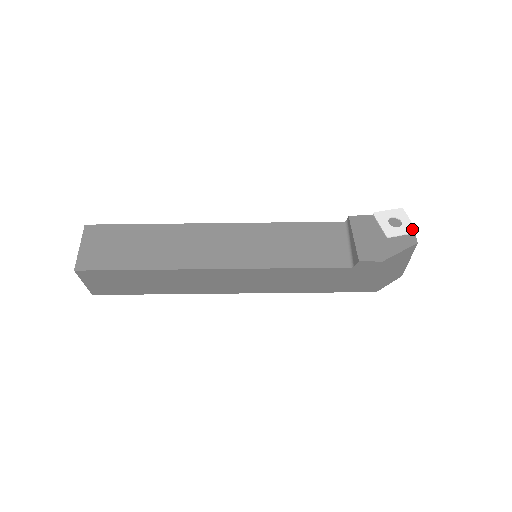
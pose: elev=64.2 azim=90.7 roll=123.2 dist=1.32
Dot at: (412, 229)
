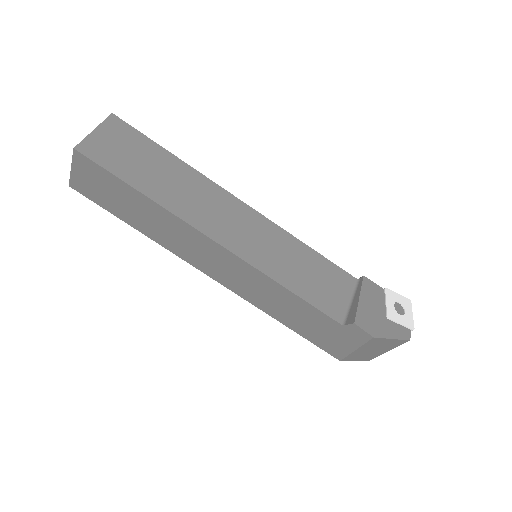
Dot at: (411, 324)
